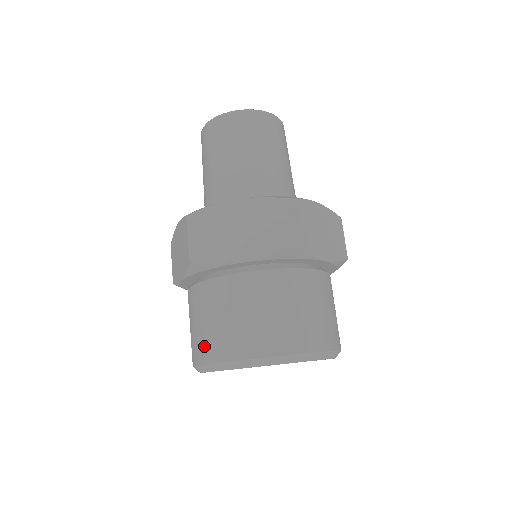
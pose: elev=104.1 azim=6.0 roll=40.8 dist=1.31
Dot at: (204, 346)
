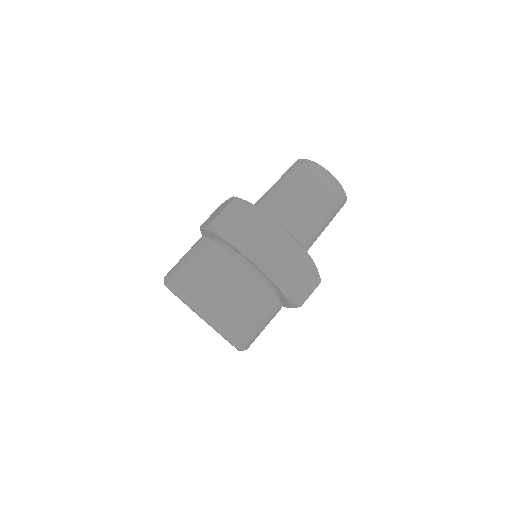
Dot at: occluded
